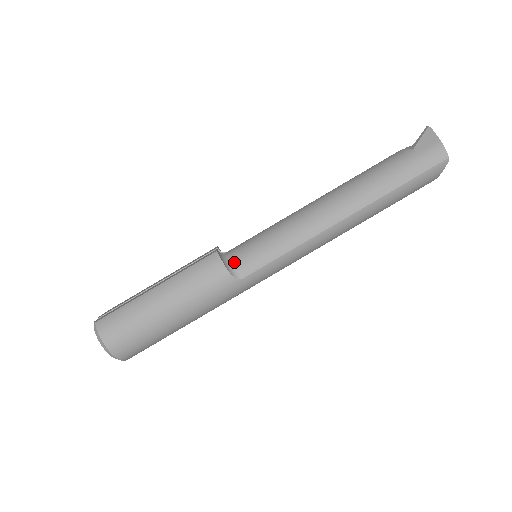
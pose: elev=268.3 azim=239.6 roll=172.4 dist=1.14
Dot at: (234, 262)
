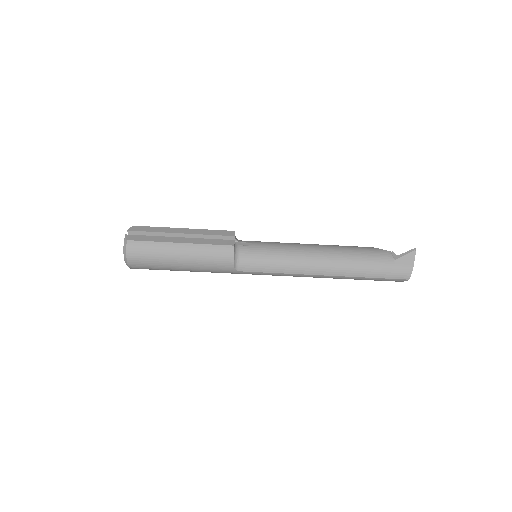
Dot at: (240, 258)
